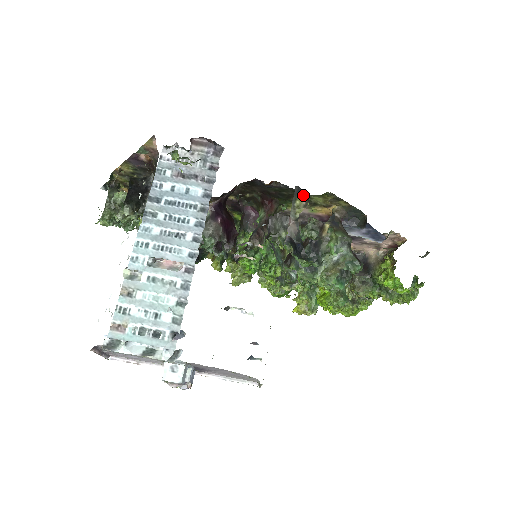
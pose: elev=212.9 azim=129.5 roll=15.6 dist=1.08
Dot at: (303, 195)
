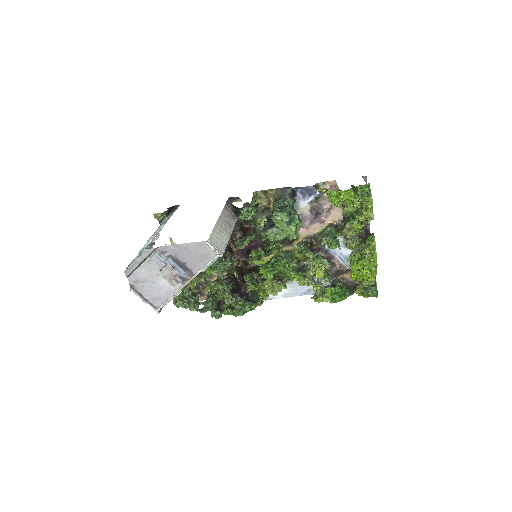
Dot at: (237, 199)
